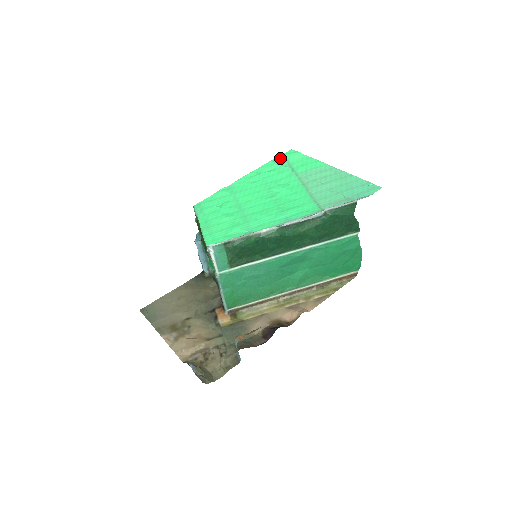
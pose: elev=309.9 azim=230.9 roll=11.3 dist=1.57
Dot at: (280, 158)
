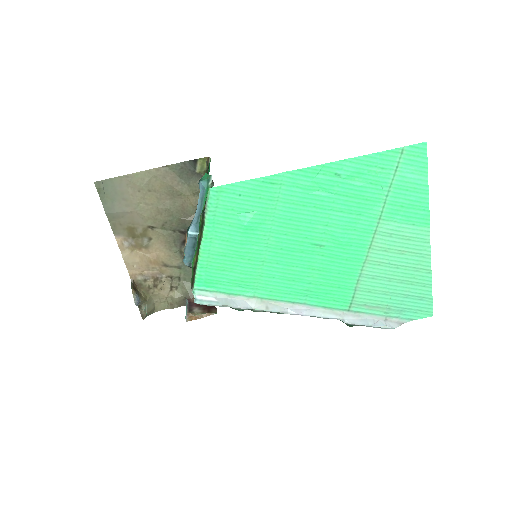
Dot at: (393, 157)
